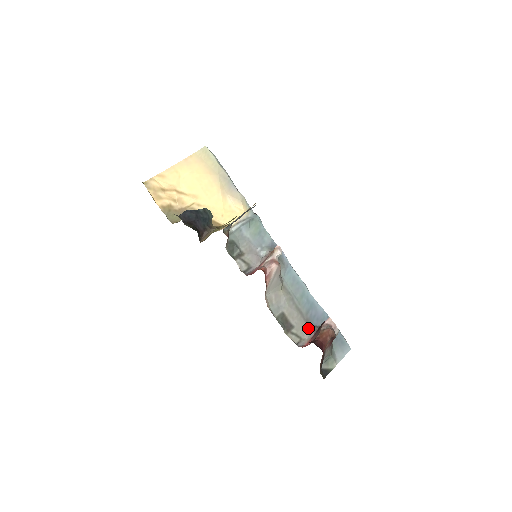
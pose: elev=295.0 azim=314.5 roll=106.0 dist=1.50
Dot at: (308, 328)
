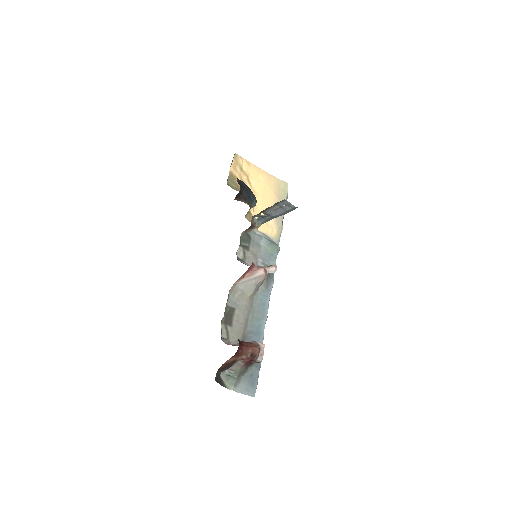
Dot at: (240, 340)
